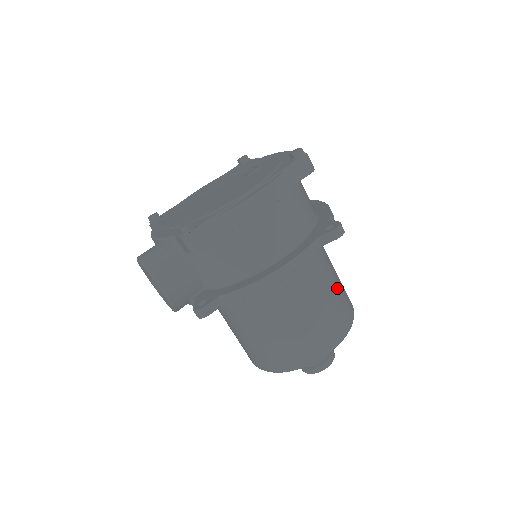
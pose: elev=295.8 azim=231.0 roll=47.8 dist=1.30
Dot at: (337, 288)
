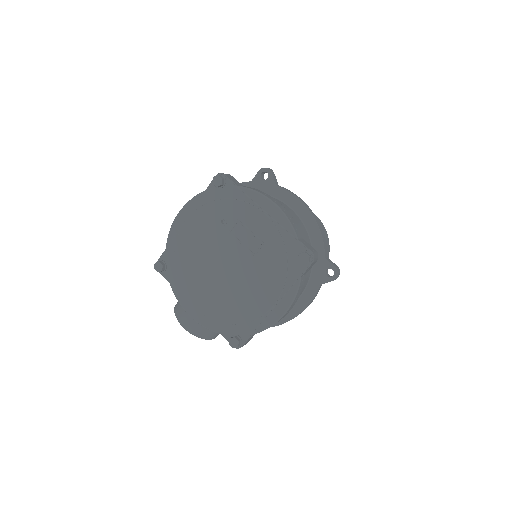
Dot at: occluded
